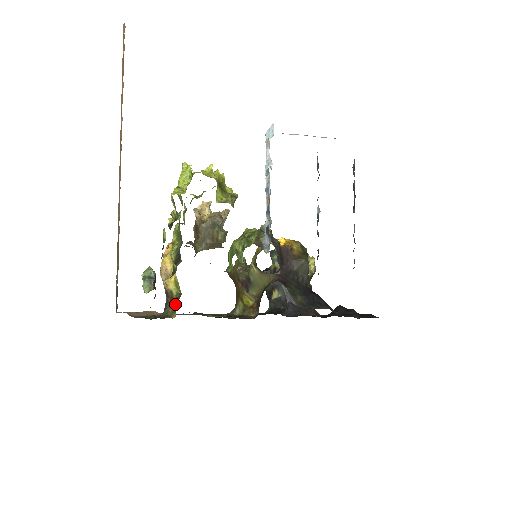
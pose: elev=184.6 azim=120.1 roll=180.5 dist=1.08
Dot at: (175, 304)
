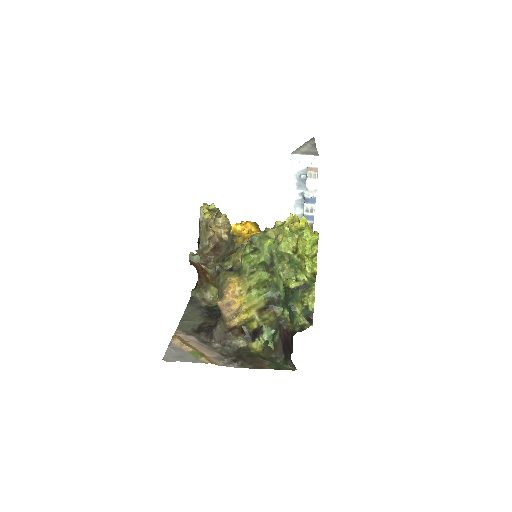
Dot at: (246, 335)
